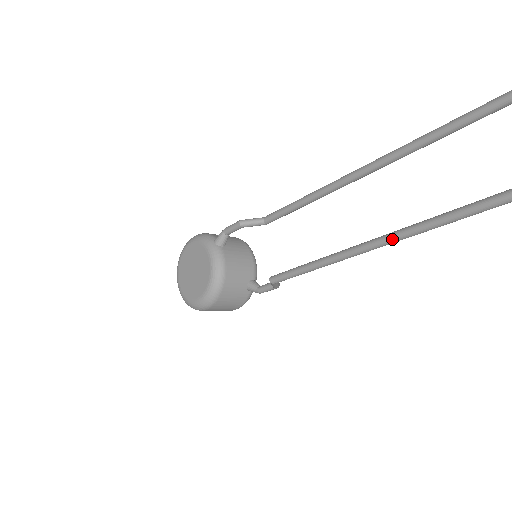
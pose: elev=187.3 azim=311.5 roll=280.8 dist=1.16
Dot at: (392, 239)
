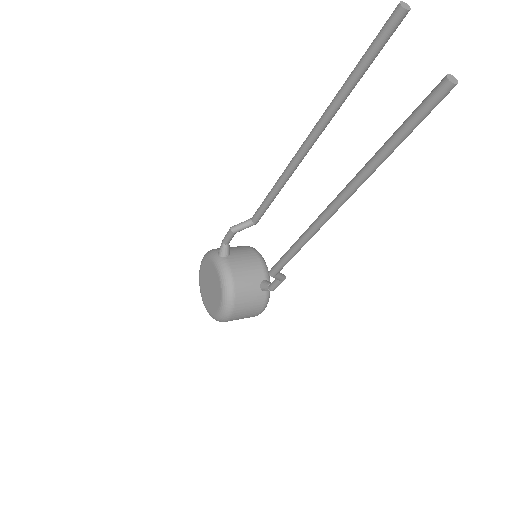
Dot at: (343, 197)
